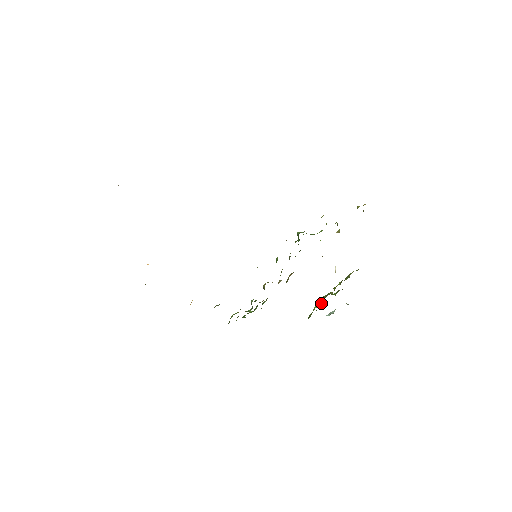
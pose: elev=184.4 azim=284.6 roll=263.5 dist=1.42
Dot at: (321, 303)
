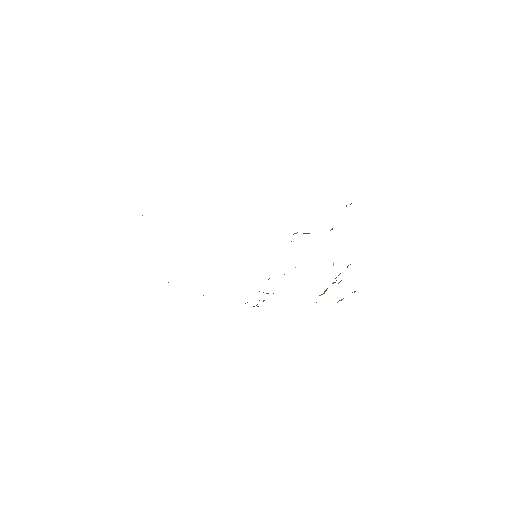
Dot at: occluded
